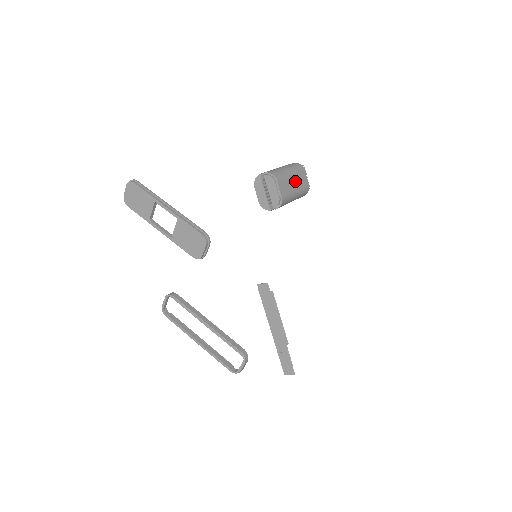
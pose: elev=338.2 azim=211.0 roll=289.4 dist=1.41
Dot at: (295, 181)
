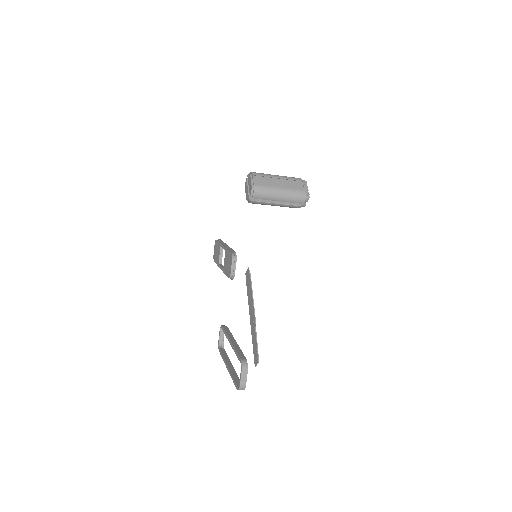
Dot at: (282, 183)
